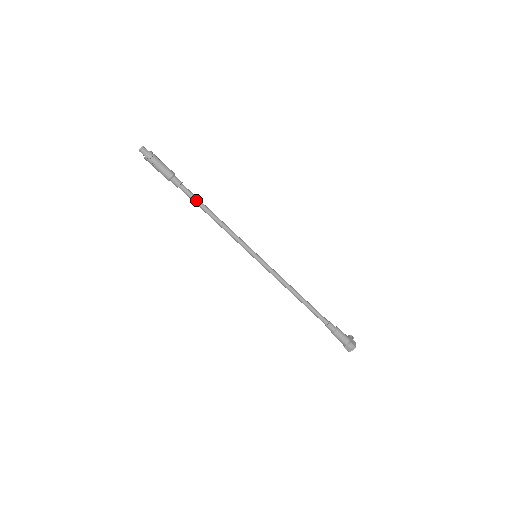
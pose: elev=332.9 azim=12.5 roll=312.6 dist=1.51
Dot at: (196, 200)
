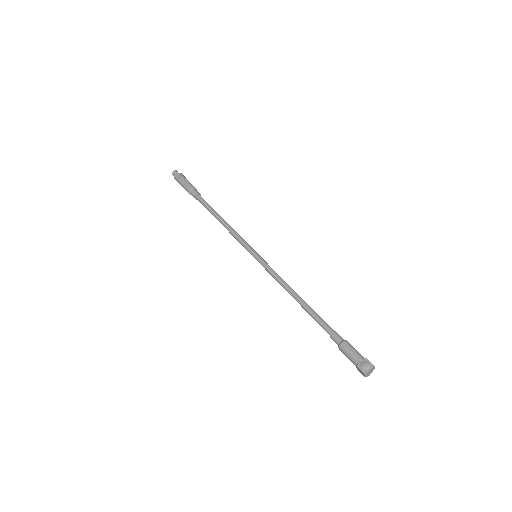
Dot at: (209, 206)
